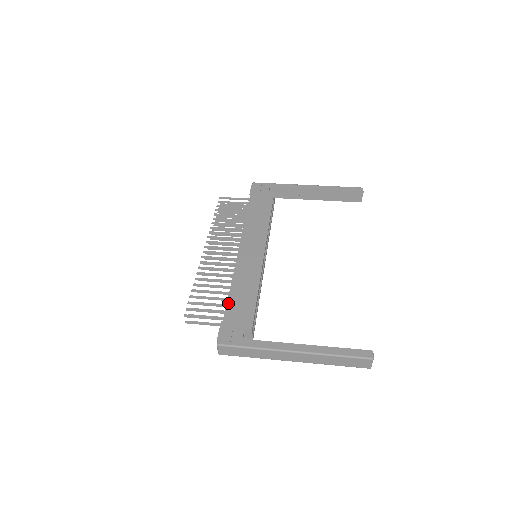
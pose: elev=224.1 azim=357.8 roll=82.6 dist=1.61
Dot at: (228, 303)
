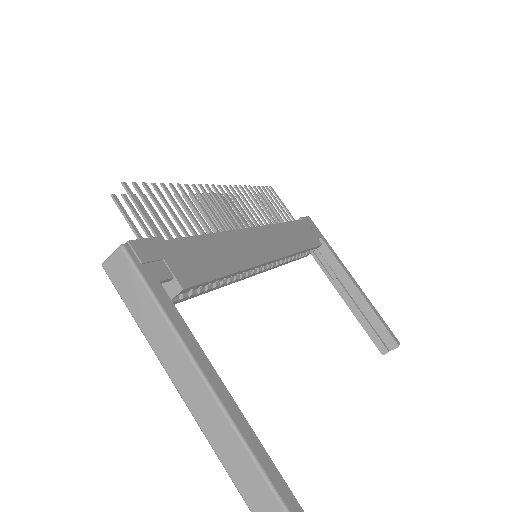
Dot at: (188, 237)
